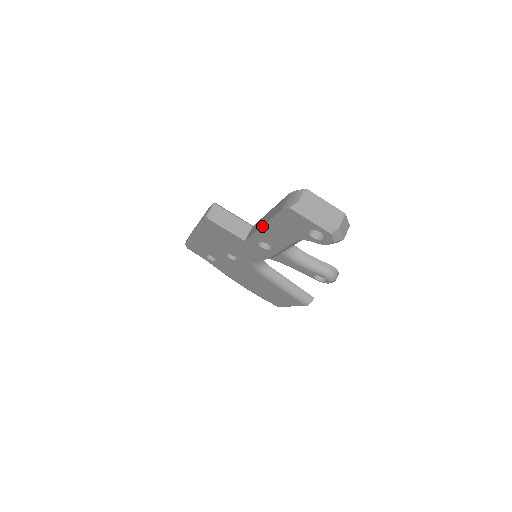
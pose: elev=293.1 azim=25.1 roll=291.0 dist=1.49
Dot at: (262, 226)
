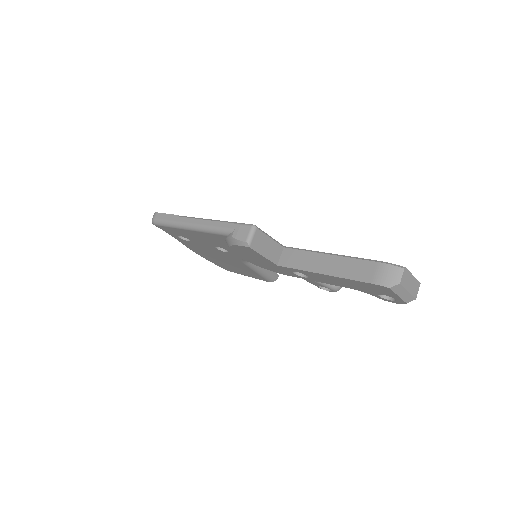
Dot at: (325, 274)
